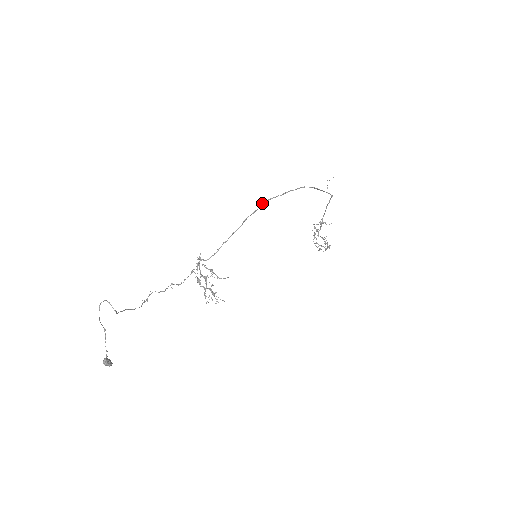
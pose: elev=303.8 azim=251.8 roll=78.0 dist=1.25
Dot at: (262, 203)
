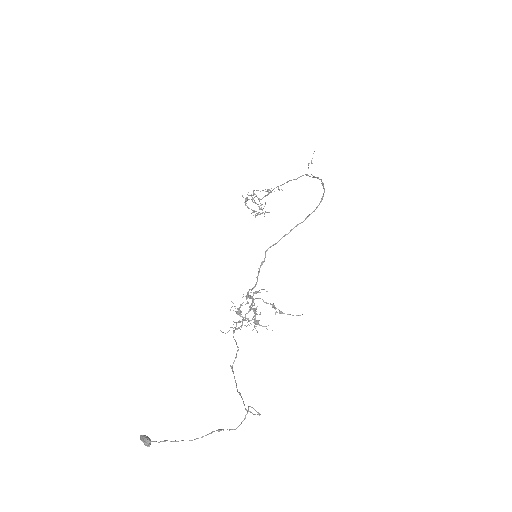
Dot at: (309, 215)
